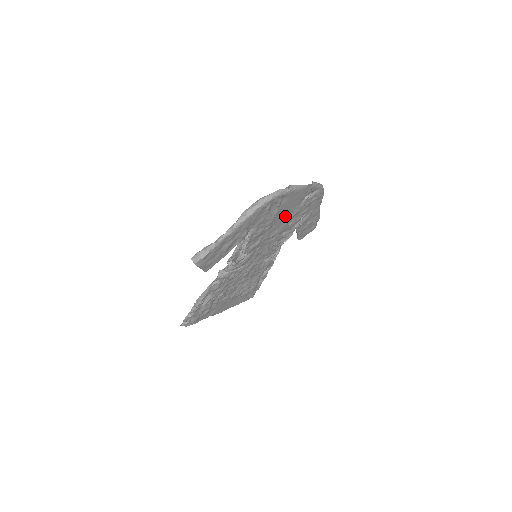
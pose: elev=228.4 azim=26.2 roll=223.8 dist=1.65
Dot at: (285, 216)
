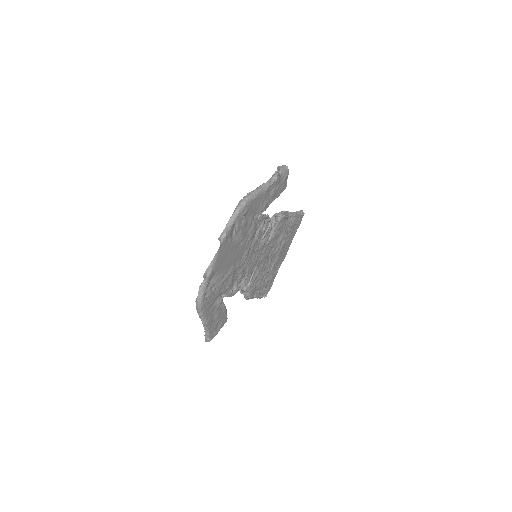
Dot at: (235, 254)
